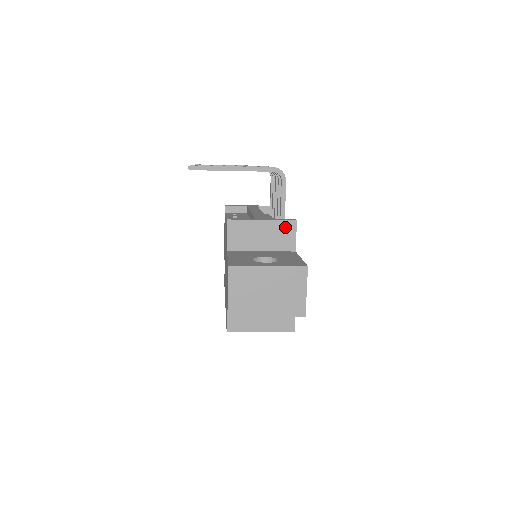
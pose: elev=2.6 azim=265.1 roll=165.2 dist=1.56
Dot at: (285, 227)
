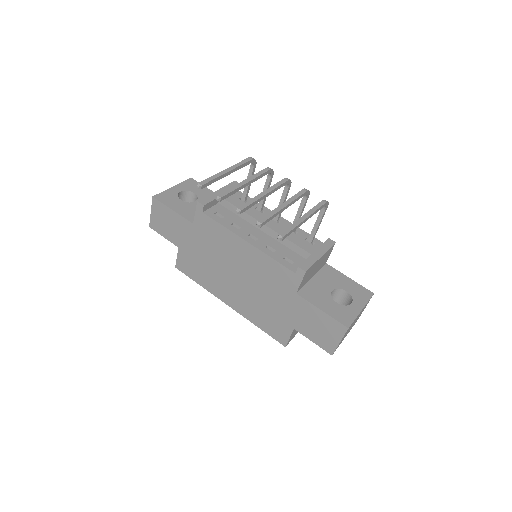
Dot at: (329, 252)
